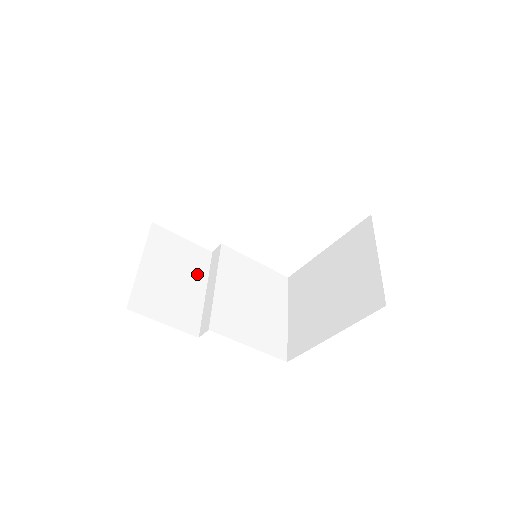
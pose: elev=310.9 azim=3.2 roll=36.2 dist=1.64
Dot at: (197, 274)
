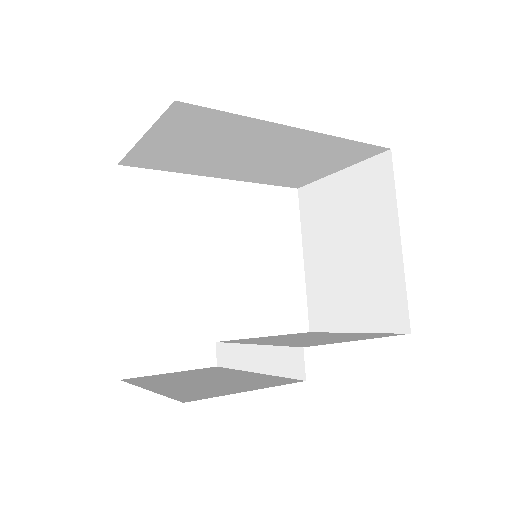
Dot at: (225, 373)
